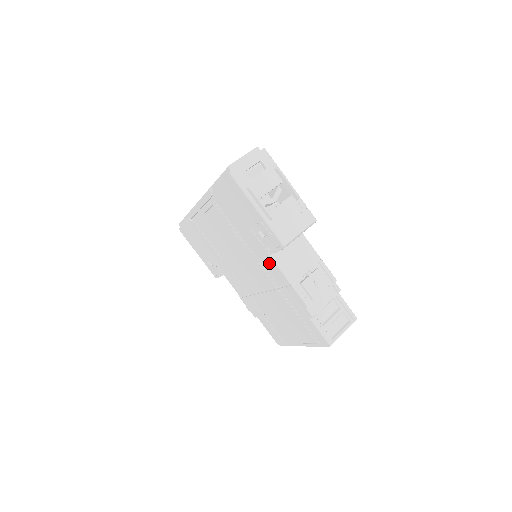
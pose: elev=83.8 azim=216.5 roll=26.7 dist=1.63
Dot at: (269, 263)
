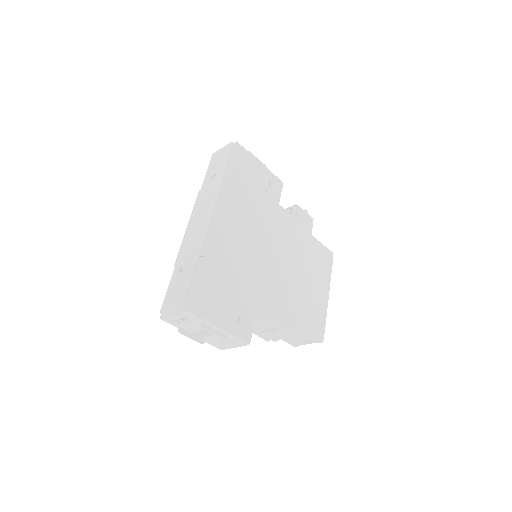
Dot at: occluded
